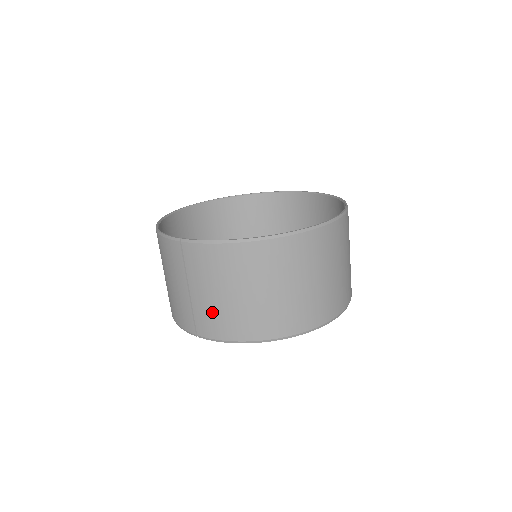
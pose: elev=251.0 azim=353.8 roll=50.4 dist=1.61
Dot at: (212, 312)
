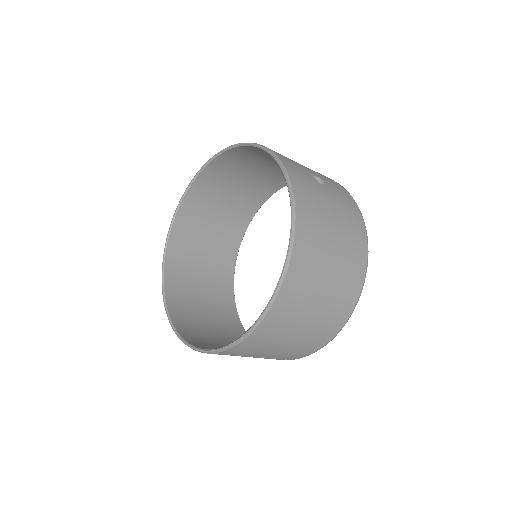
Dot at: (288, 353)
